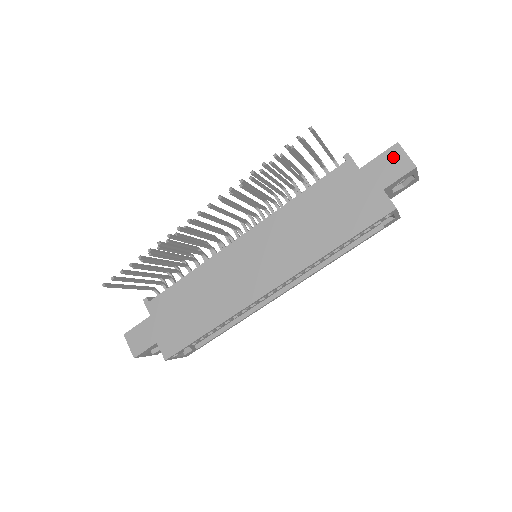
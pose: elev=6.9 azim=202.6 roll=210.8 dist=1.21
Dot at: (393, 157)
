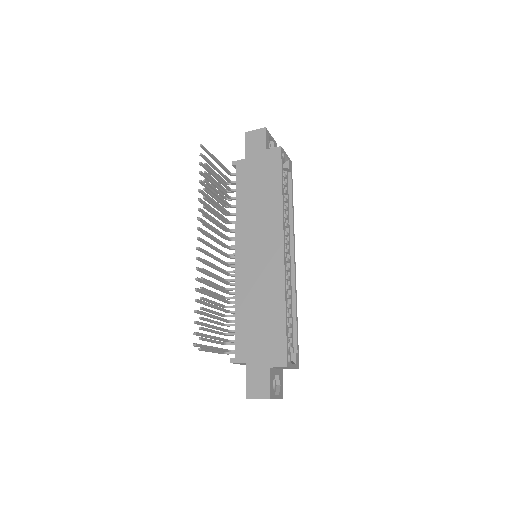
Dot at: (252, 138)
